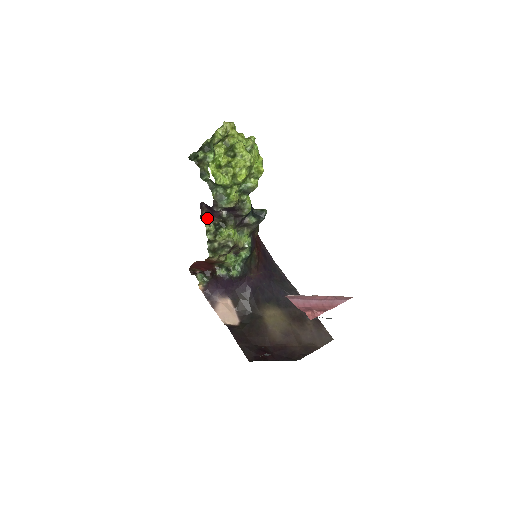
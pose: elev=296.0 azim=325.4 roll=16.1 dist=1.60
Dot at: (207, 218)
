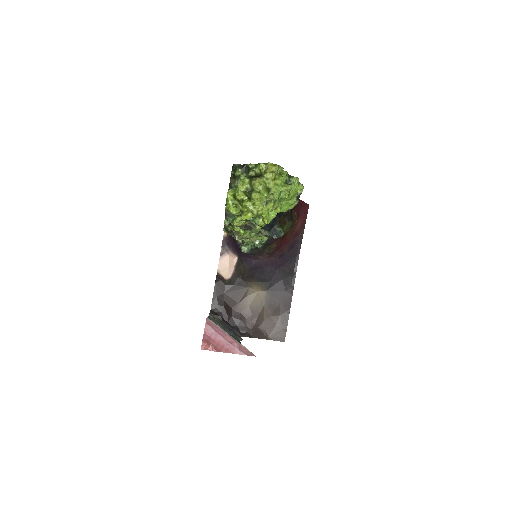
Dot at: occluded
